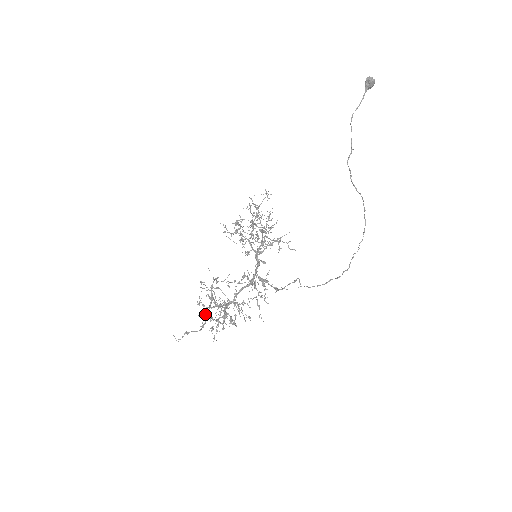
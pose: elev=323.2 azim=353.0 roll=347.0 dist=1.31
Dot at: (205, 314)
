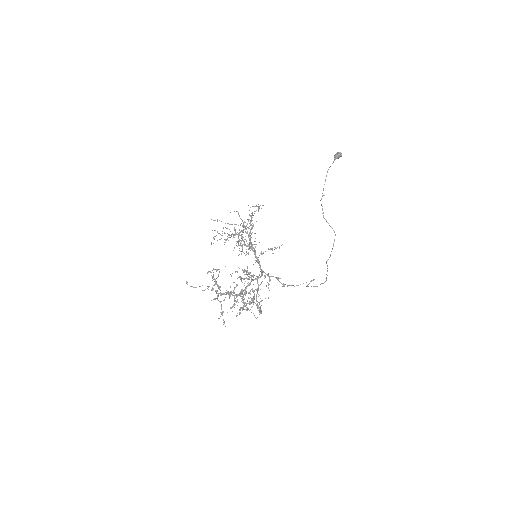
Dot at: (252, 298)
